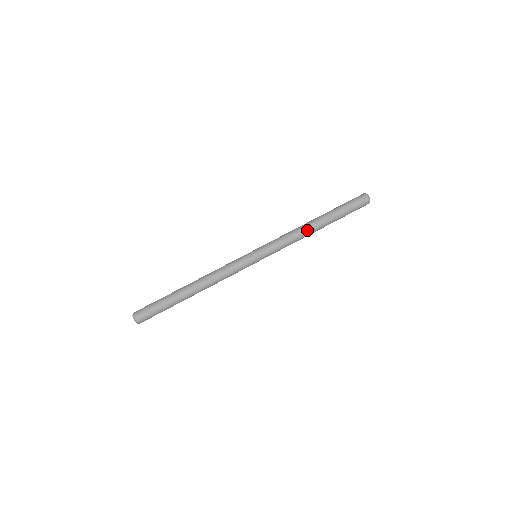
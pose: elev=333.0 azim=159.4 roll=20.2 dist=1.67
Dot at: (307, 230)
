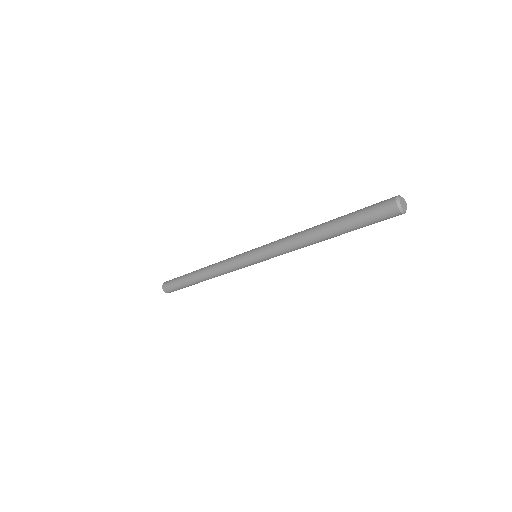
Dot at: (305, 236)
